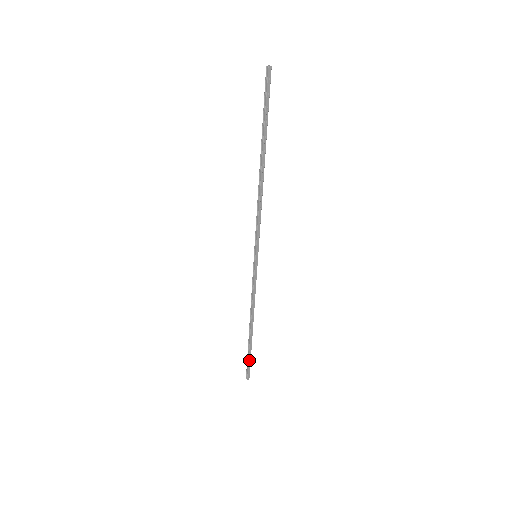
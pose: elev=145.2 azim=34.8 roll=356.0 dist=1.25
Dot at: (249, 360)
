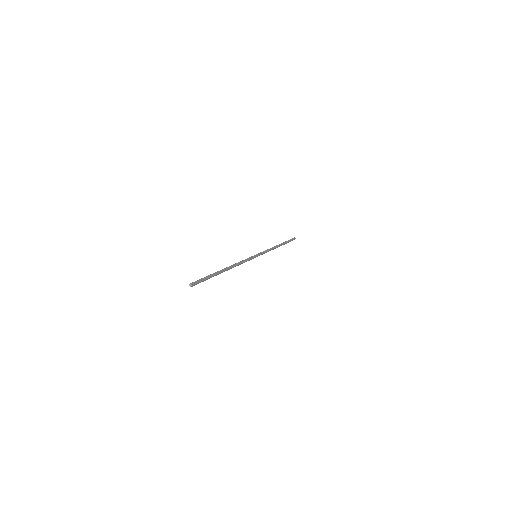
Dot at: occluded
